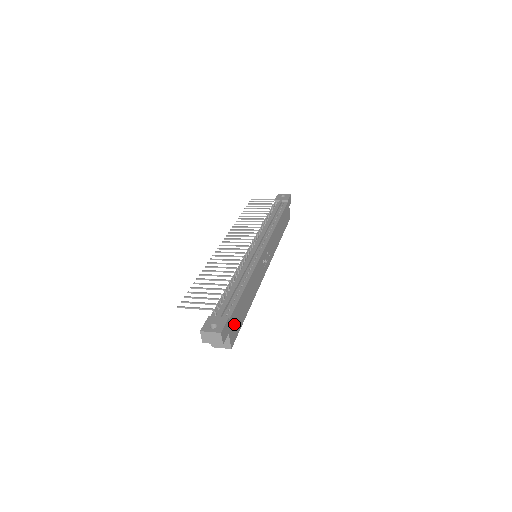
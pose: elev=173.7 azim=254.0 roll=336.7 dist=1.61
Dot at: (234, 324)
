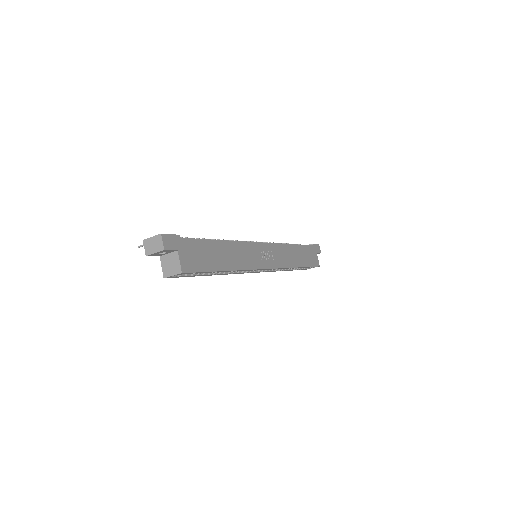
Dot at: (191, 254)
